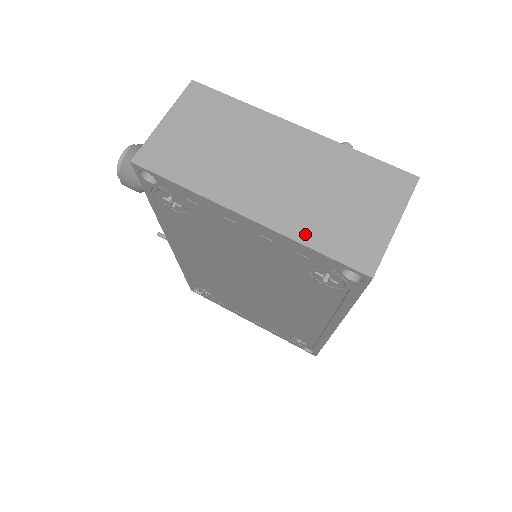
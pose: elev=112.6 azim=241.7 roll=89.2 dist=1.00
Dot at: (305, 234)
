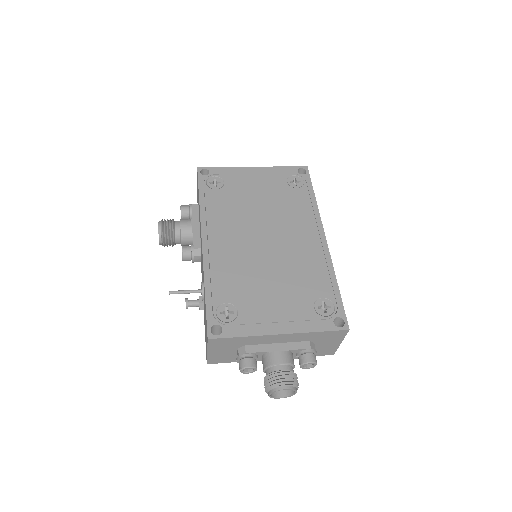
Dot at: occluded
